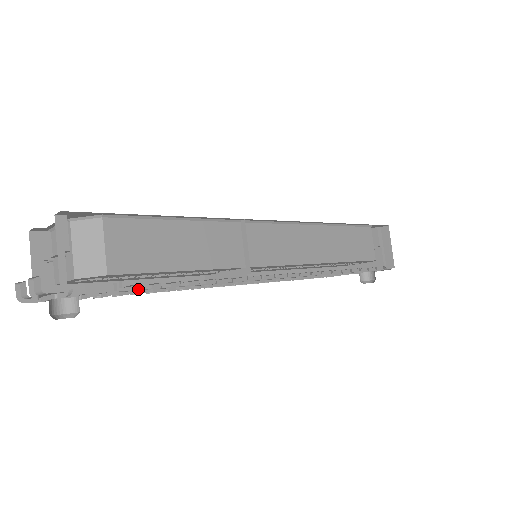
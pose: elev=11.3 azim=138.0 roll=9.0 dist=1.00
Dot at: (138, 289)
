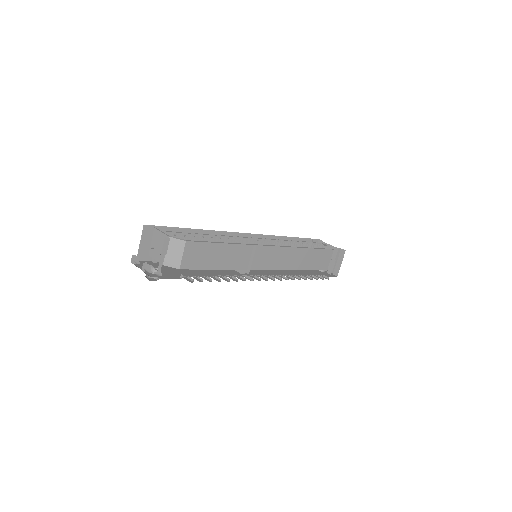
Dot at: (192, 280)
